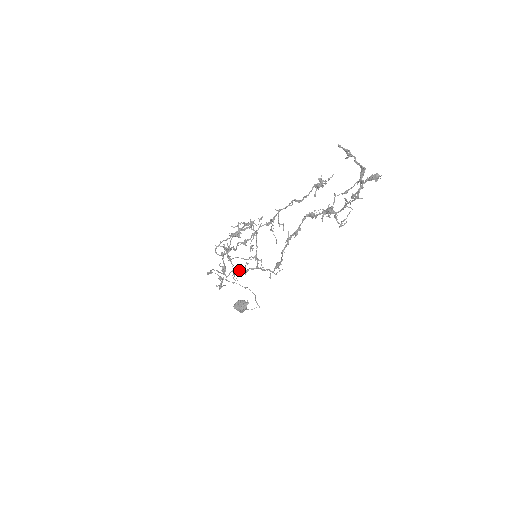
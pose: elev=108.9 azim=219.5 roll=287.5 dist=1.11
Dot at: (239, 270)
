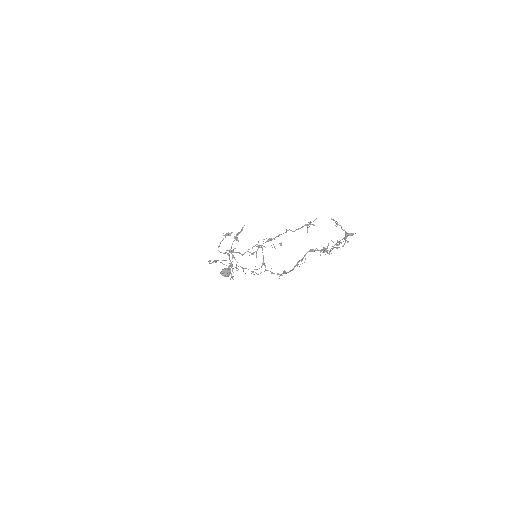
Dot at: occluded
